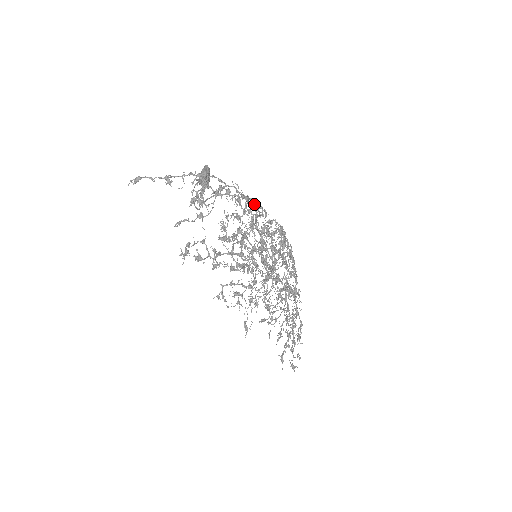
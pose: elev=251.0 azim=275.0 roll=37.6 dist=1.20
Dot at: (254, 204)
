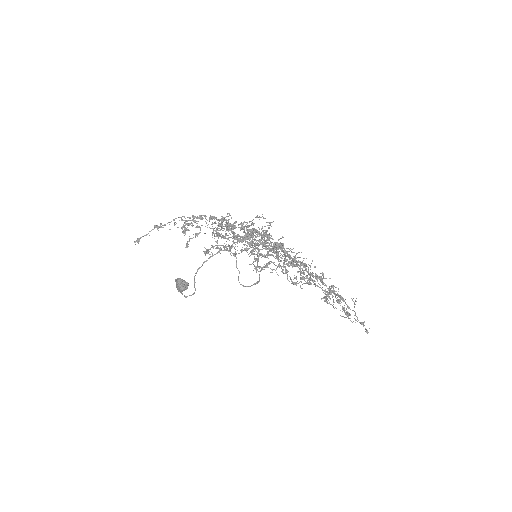
Dot at: occluded
